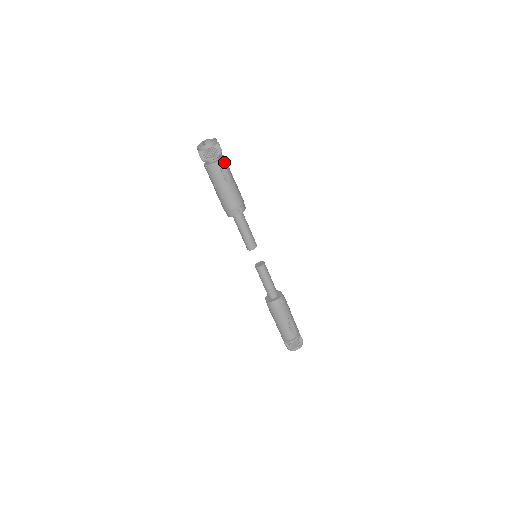
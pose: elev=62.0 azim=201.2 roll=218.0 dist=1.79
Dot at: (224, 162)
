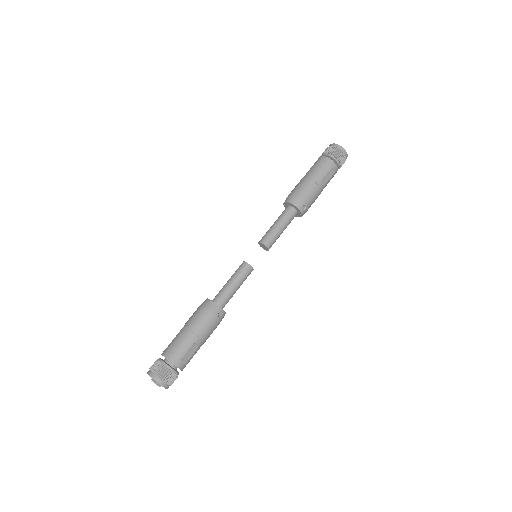
Dot at: (335, 172)
